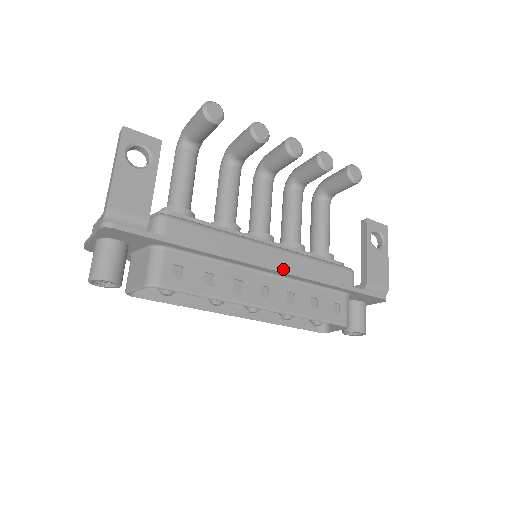
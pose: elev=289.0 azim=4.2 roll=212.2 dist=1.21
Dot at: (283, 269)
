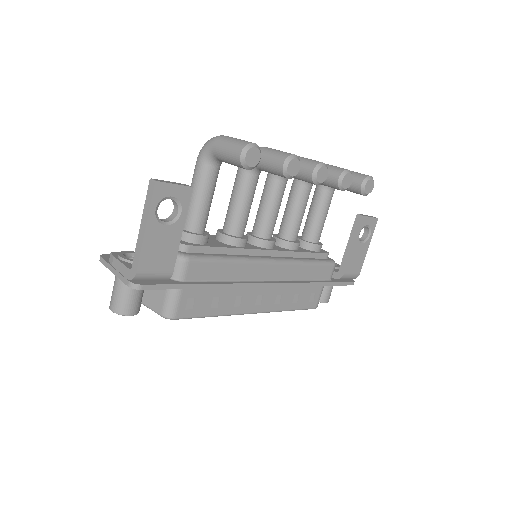
Dot at: (279, 284)
